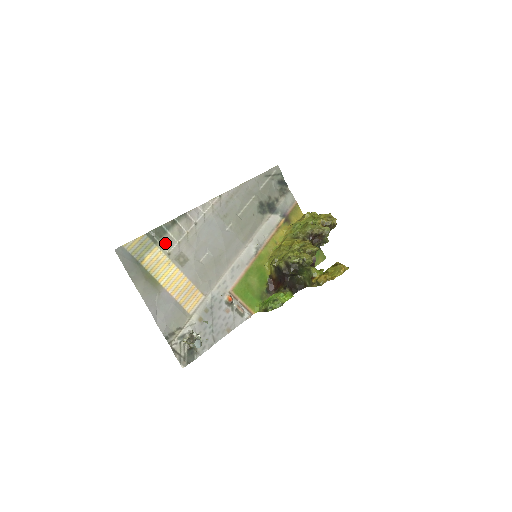
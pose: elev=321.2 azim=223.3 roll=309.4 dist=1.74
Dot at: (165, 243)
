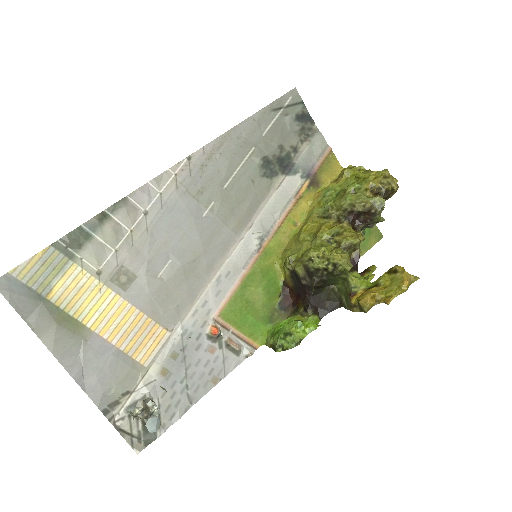
Dot at: (89, 256)
